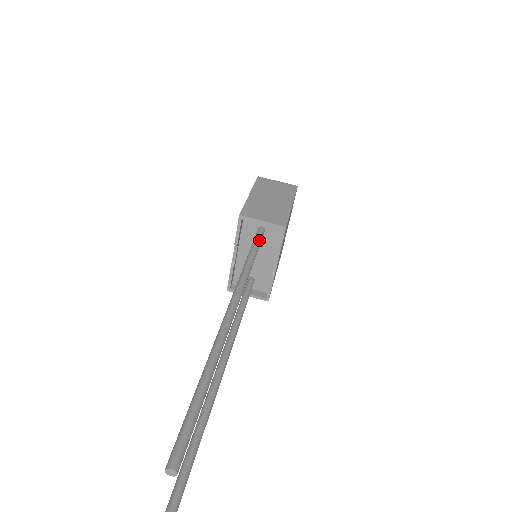
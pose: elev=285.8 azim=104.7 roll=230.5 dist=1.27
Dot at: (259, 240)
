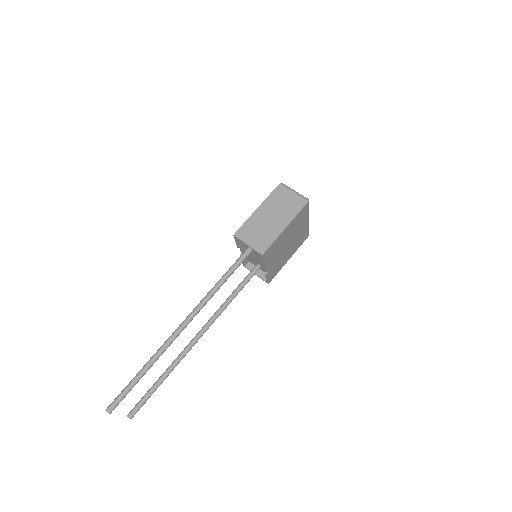
Dot at: (242, 259)
